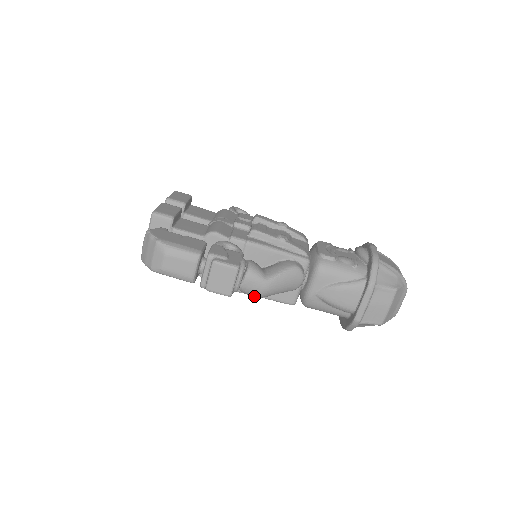
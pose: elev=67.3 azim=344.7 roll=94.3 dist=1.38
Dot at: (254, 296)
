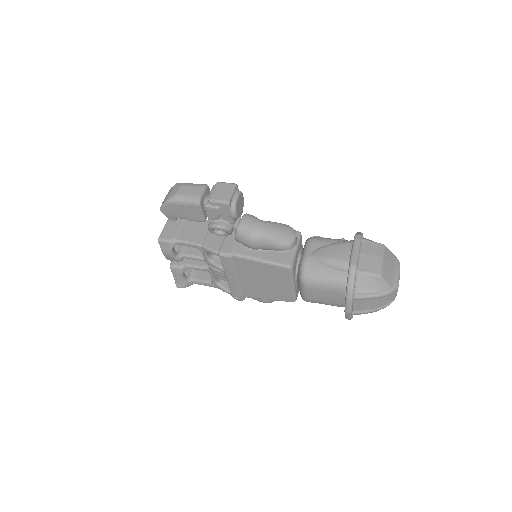
Dot at: (251, 235)
